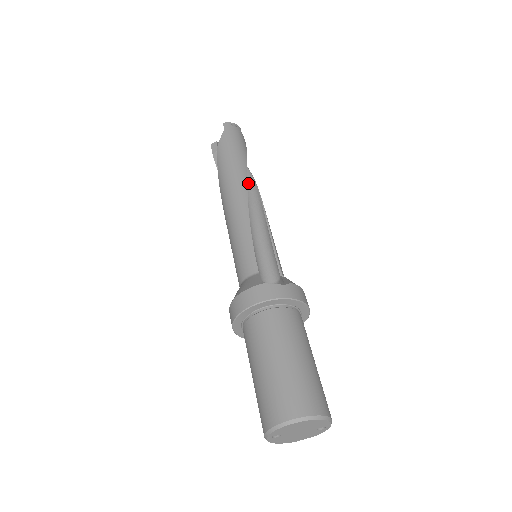
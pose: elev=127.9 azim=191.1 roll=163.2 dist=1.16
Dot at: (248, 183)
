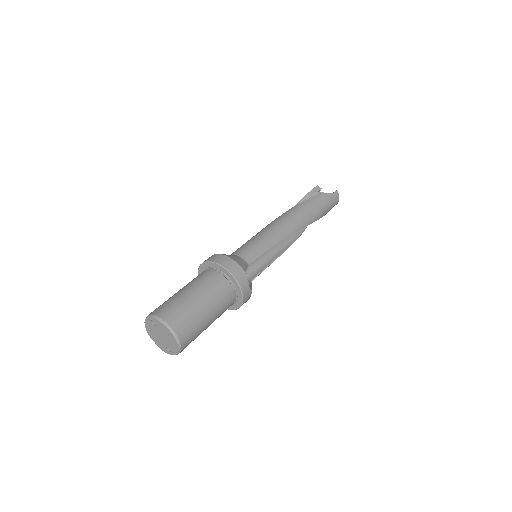
Dot at: occluded
